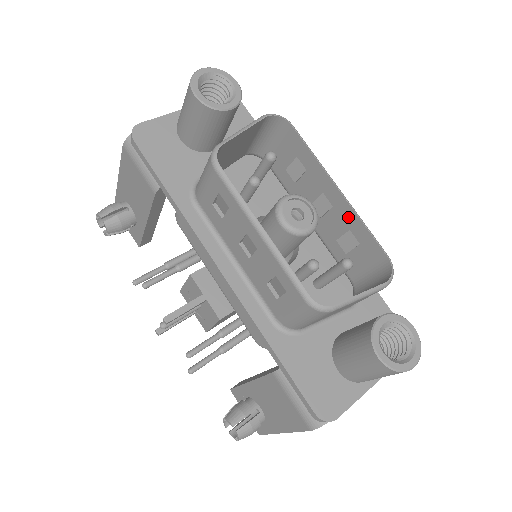
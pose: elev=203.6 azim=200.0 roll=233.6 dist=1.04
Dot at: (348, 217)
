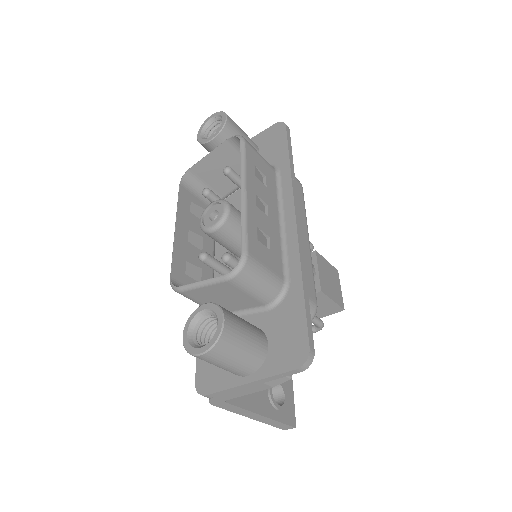
Dot at: occluded
